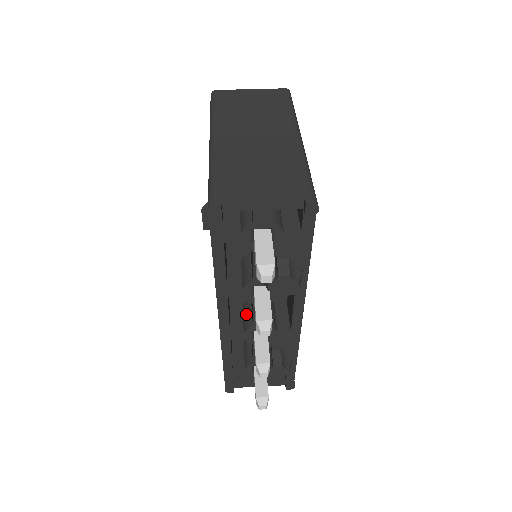
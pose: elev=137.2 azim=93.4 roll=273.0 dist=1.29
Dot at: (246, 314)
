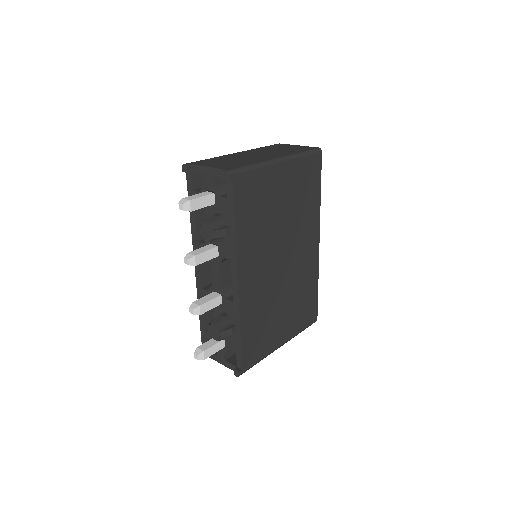
Dot at: occluded
